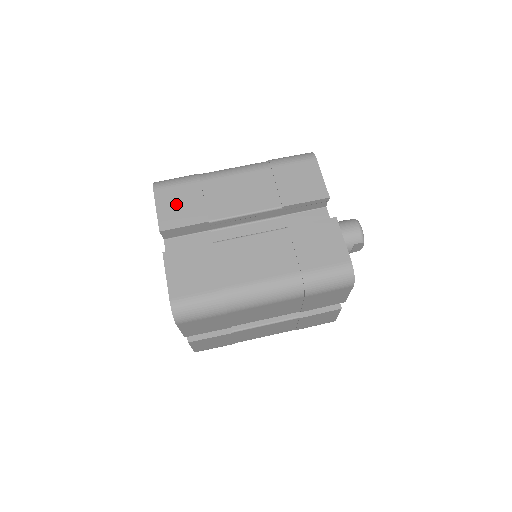
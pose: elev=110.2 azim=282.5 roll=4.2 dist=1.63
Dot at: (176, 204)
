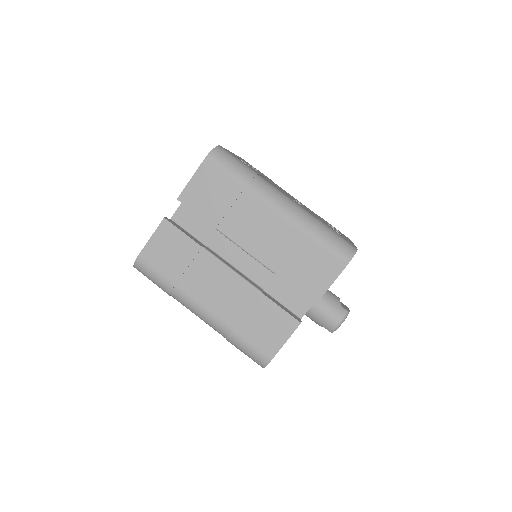
Dot at: (208, 189)
